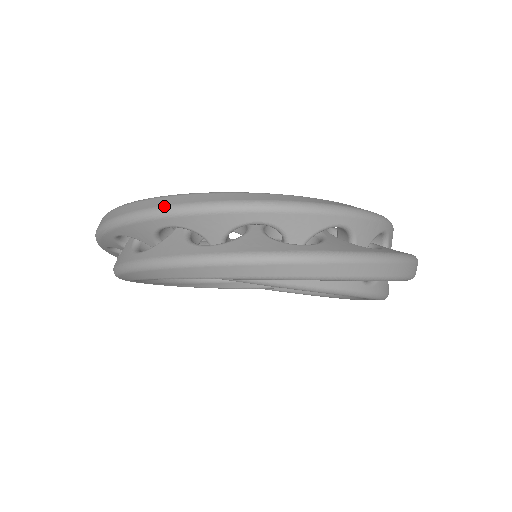
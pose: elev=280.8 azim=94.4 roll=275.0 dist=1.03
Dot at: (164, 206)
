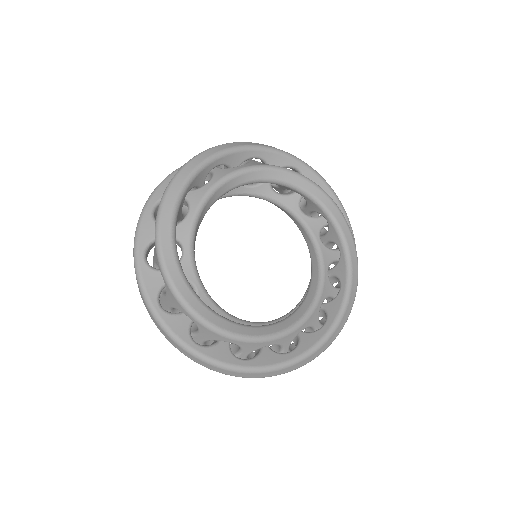
Dot at: occluded
